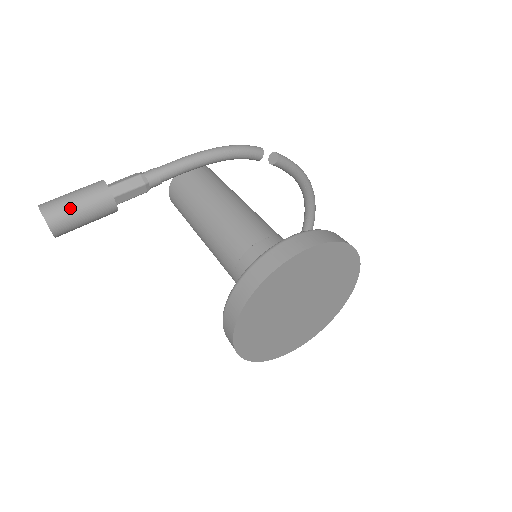
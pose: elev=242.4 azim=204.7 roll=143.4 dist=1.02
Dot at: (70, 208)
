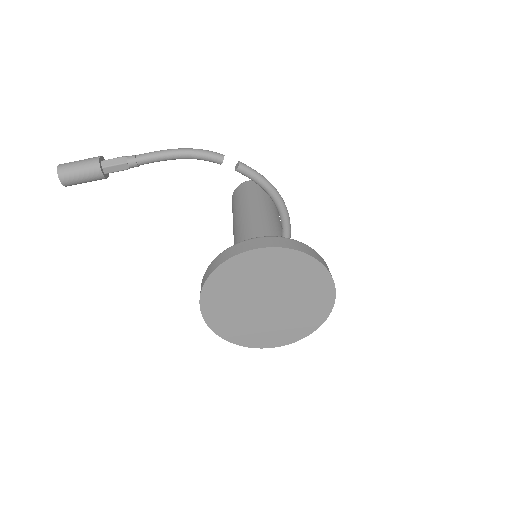
Dot at: (73, 168)
